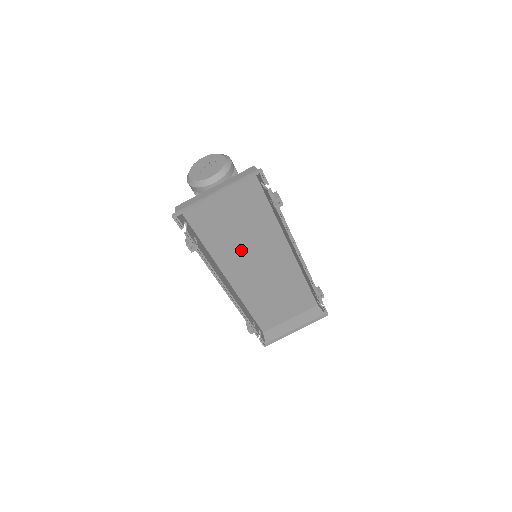
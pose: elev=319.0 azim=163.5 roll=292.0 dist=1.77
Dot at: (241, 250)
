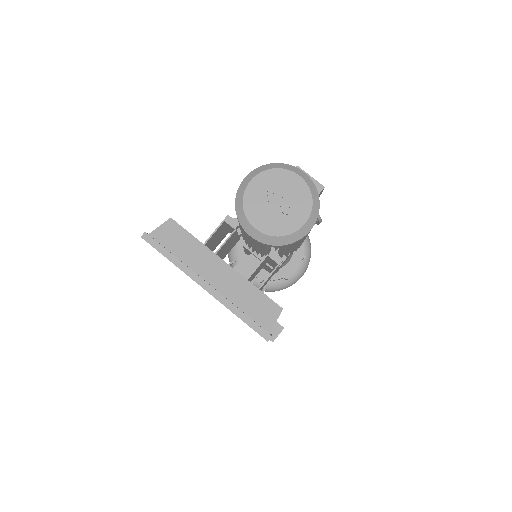
Dot at: occluded
